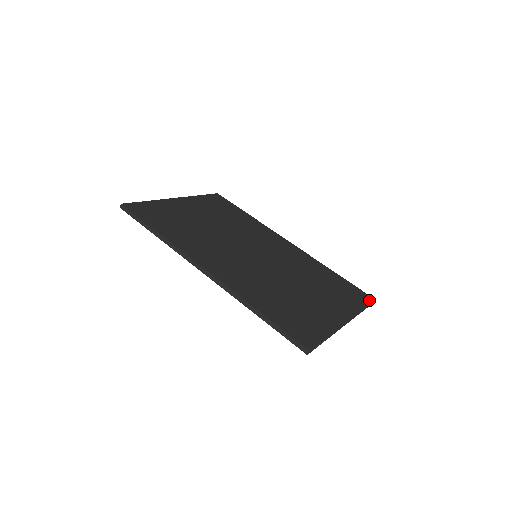
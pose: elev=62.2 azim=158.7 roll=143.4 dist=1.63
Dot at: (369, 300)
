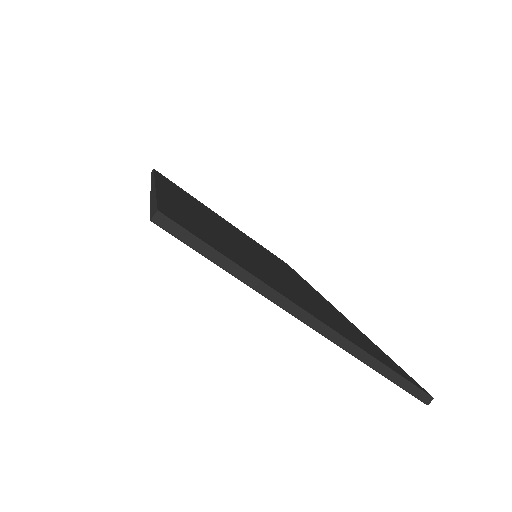
Dot at: (415, 383)
